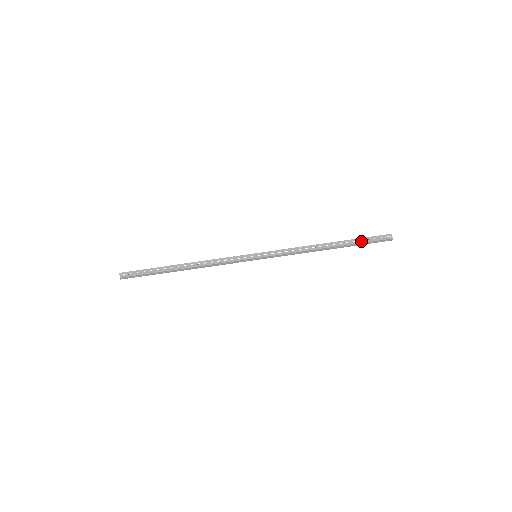
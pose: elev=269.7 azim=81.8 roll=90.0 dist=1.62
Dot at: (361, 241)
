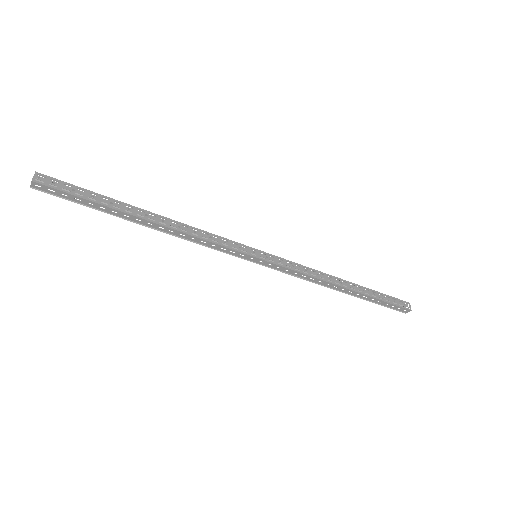
Dot at: (378, 302)
